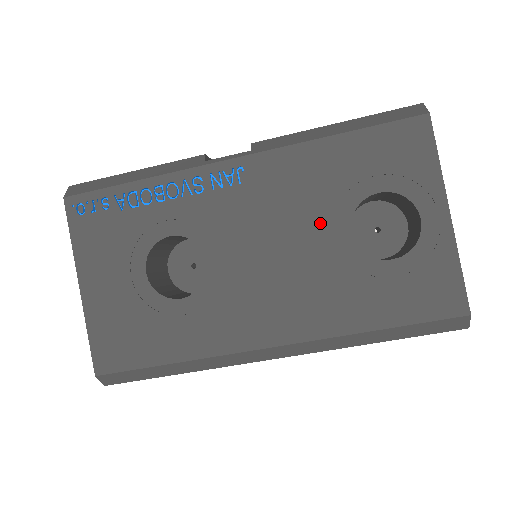
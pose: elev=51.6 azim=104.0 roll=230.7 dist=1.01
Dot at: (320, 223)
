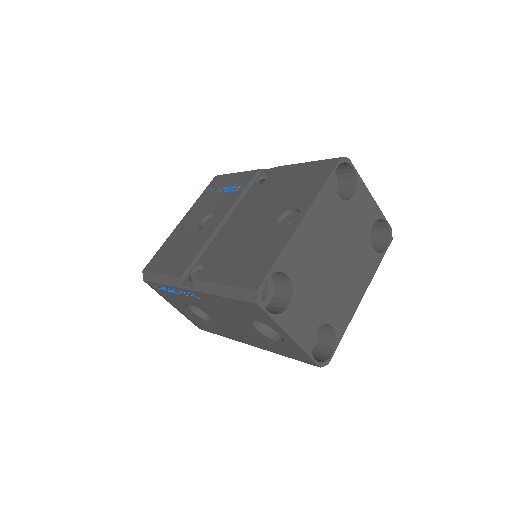
Dot at: (240, 321)
